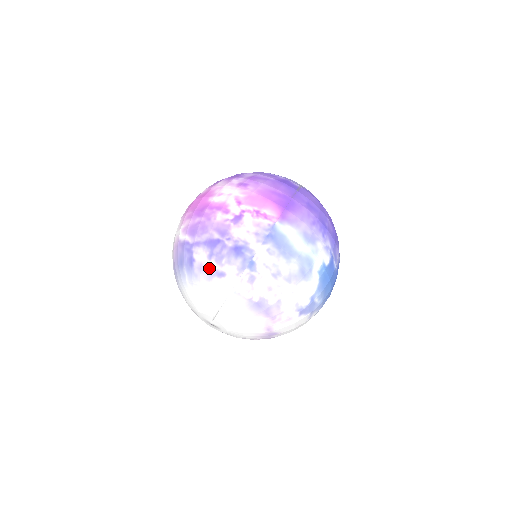
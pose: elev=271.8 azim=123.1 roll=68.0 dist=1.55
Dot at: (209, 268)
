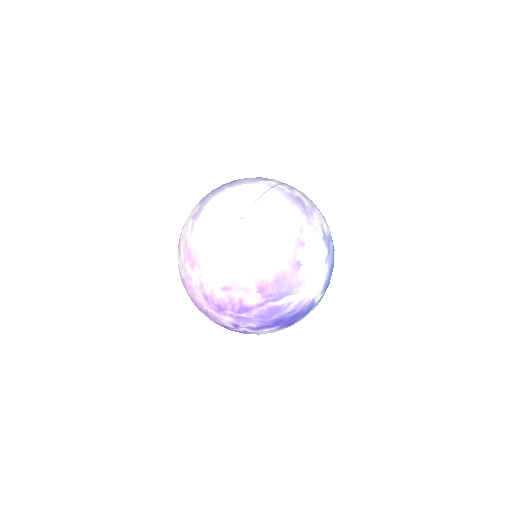
Dot at: (255, 179)
